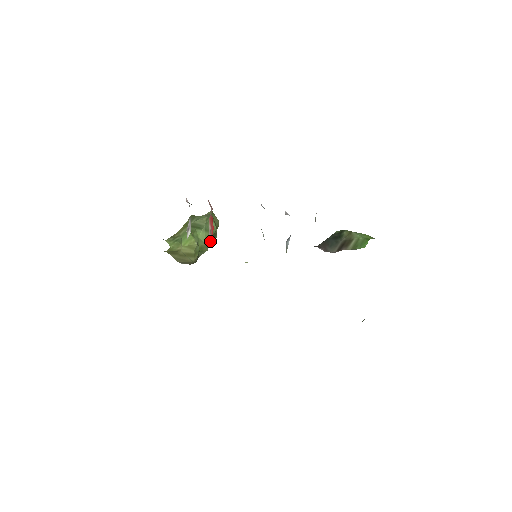
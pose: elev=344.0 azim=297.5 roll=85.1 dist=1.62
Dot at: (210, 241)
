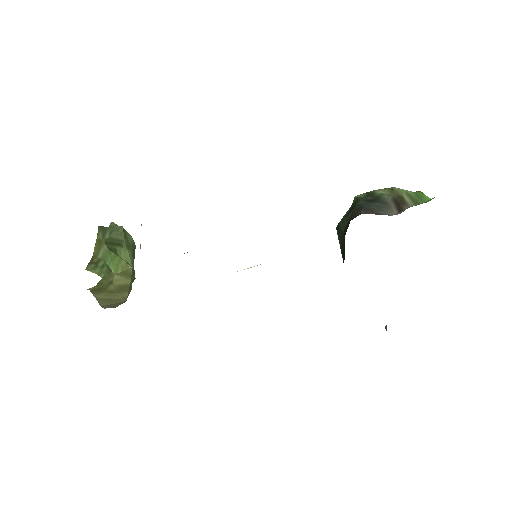
Dot at: occluded
